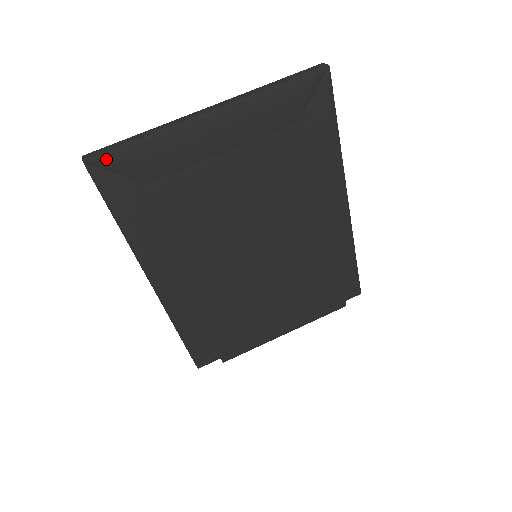
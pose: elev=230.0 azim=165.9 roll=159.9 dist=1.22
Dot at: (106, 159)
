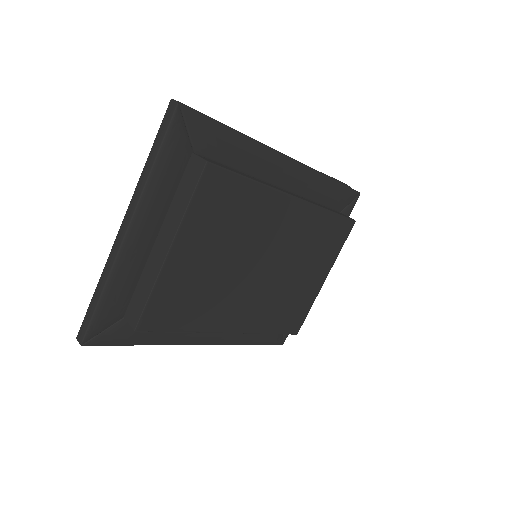
Dot at: (93, 330)
